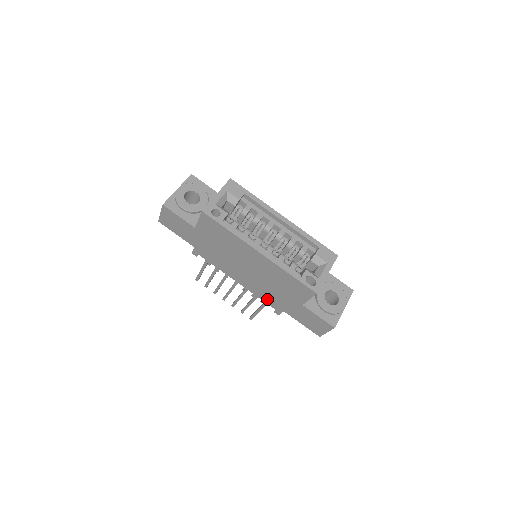
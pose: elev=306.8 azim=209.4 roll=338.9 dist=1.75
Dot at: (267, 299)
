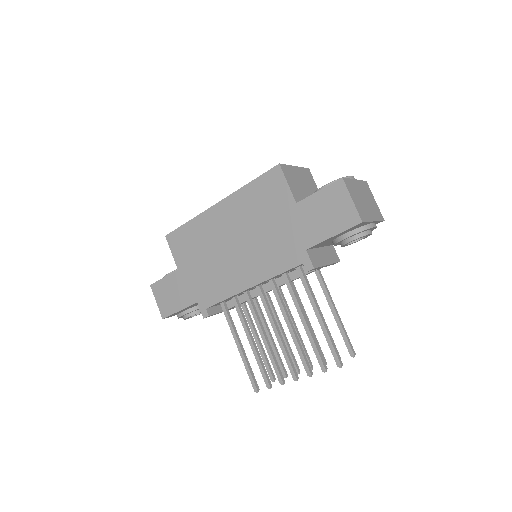
Dot at: (282, 261)
